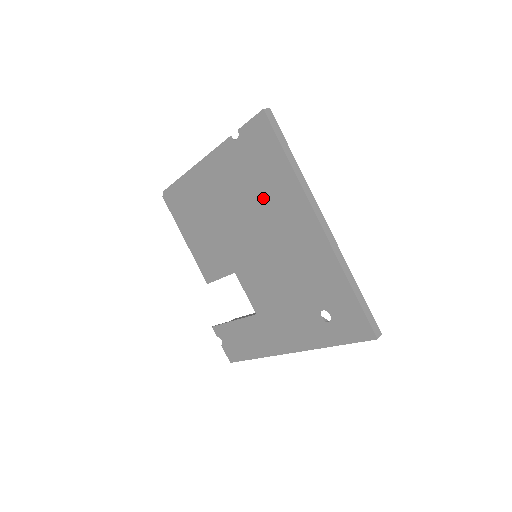
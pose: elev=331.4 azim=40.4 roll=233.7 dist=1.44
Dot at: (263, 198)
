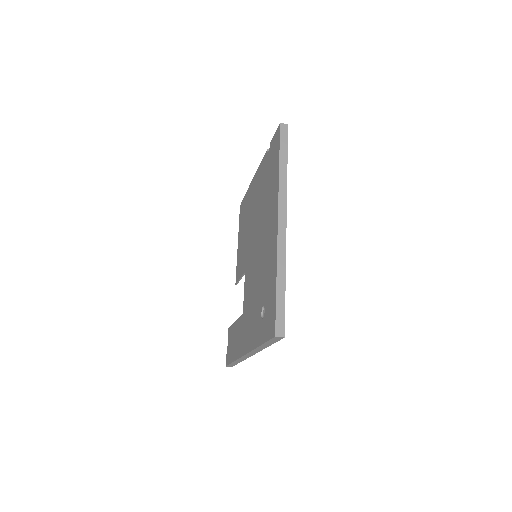
Dot at: (266, 199)
